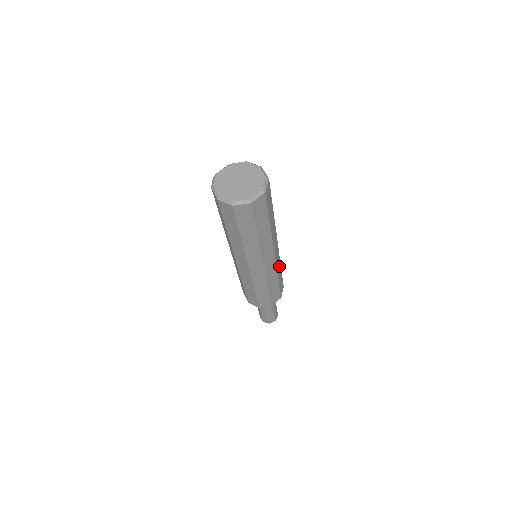
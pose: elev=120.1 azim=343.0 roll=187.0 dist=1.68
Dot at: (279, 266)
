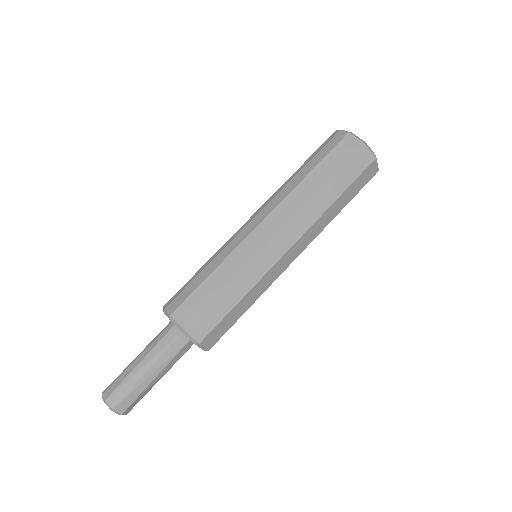
Dot at: occluded
